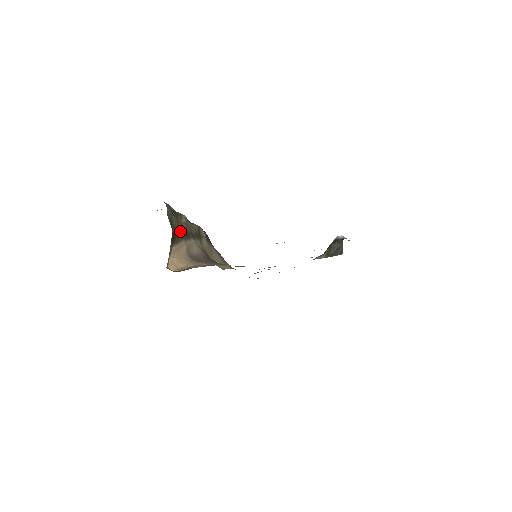
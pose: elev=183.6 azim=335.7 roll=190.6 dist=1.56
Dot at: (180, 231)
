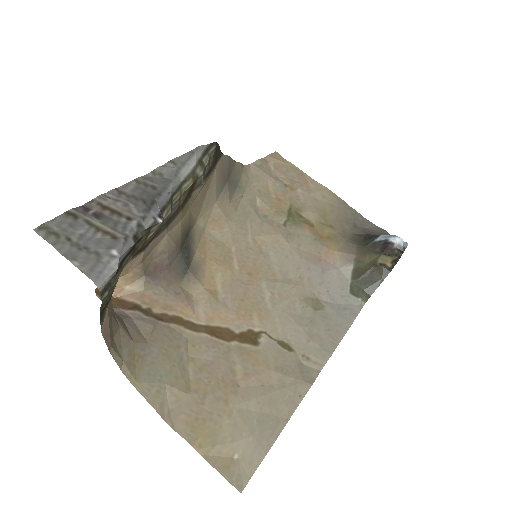
Dot at: (139, 249)
